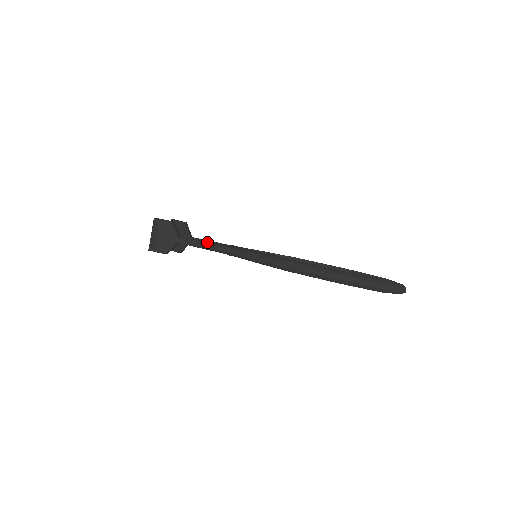
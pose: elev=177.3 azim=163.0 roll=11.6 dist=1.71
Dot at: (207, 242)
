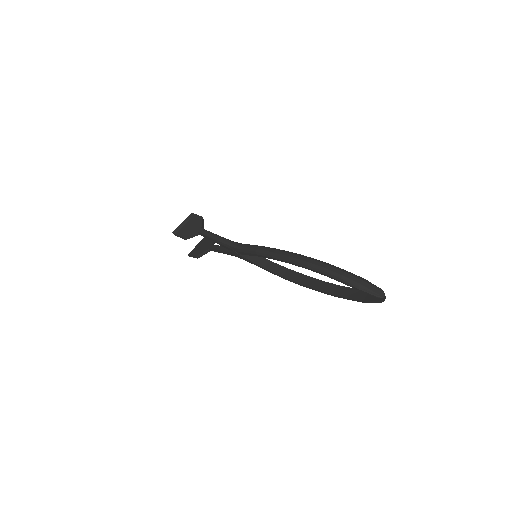
Dot at: (221, 237)
